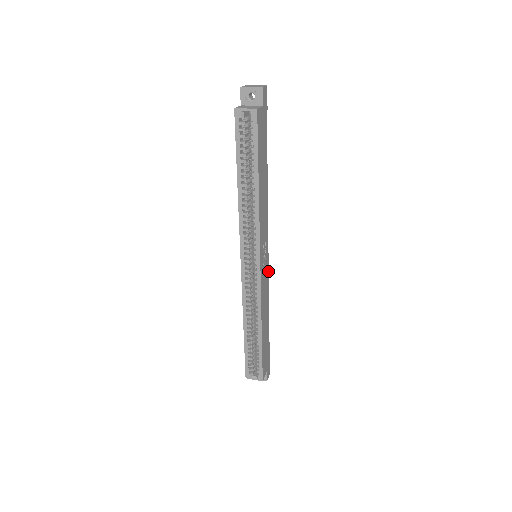
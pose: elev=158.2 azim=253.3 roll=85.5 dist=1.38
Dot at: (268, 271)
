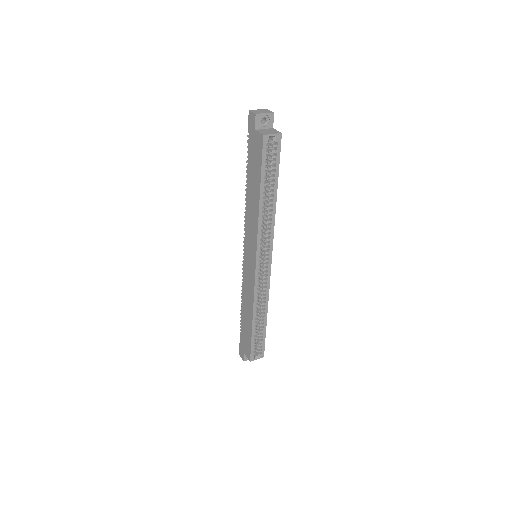
Dot at: occluded
